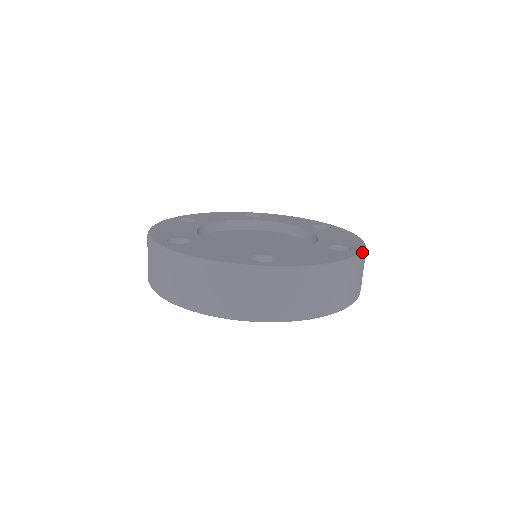
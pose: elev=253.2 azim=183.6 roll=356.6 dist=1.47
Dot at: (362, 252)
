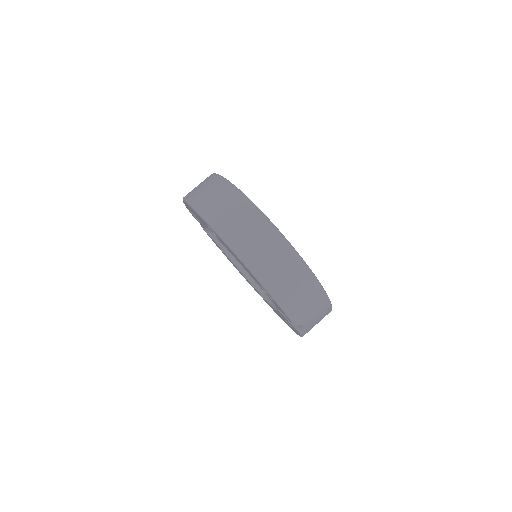
Dot at: (311, 270)
